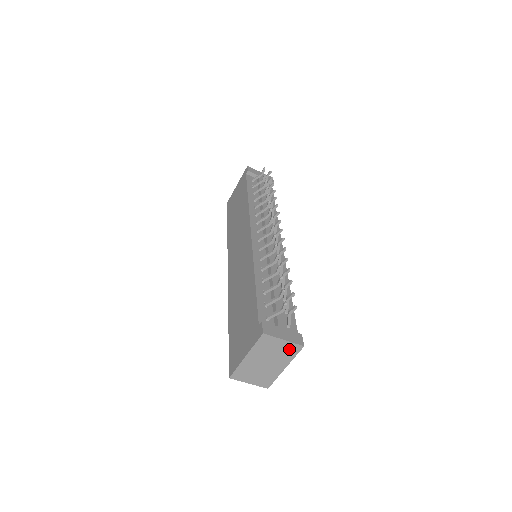
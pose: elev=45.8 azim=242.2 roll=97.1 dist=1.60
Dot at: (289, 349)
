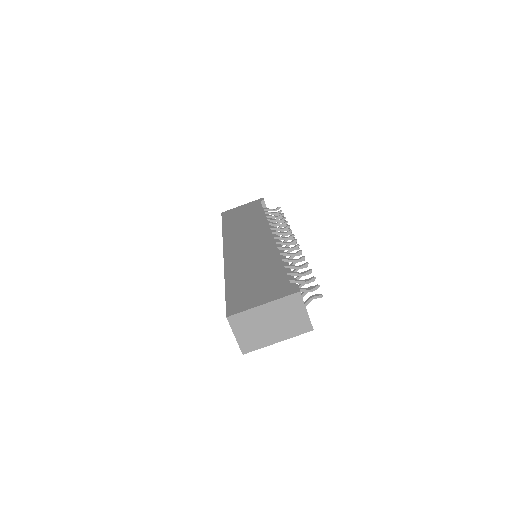
Dot at: (301, 324)
